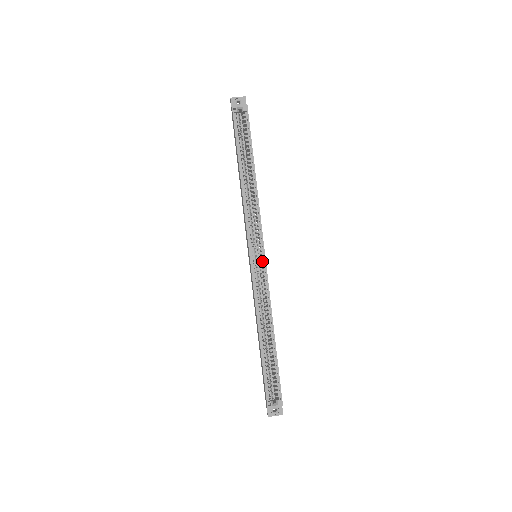
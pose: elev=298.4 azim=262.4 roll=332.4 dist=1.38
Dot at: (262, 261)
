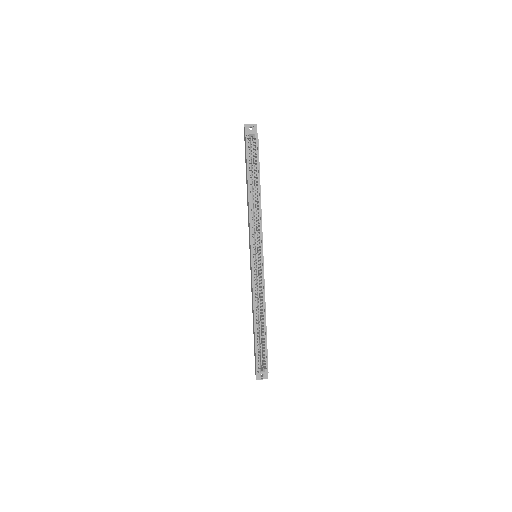
Dot at: (261, 261)
